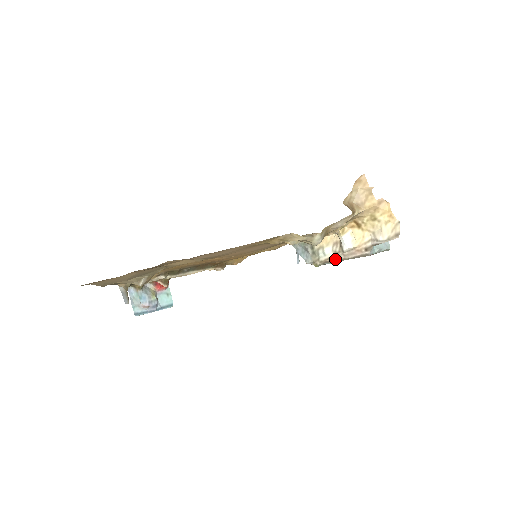
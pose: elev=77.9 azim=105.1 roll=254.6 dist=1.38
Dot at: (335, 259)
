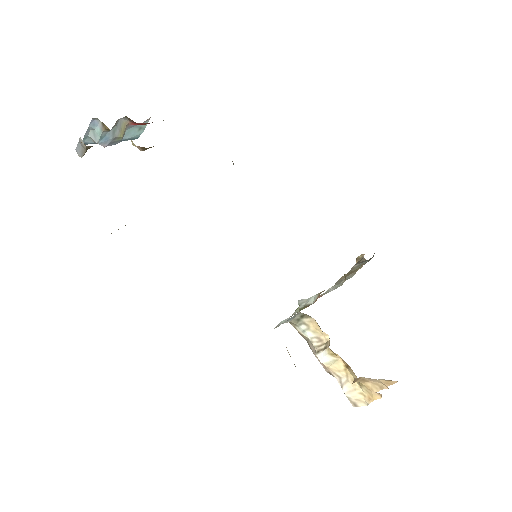
Dot at: (306, 338)
